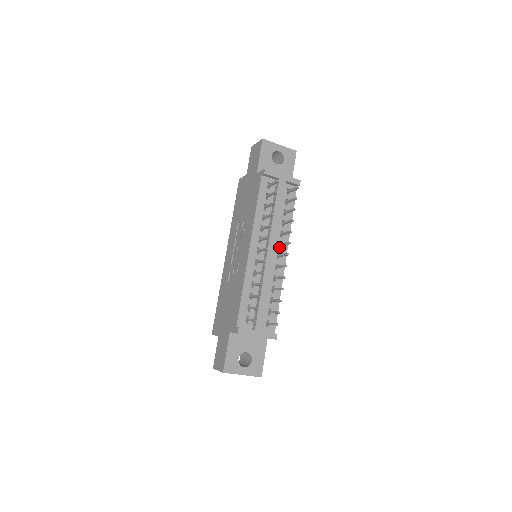
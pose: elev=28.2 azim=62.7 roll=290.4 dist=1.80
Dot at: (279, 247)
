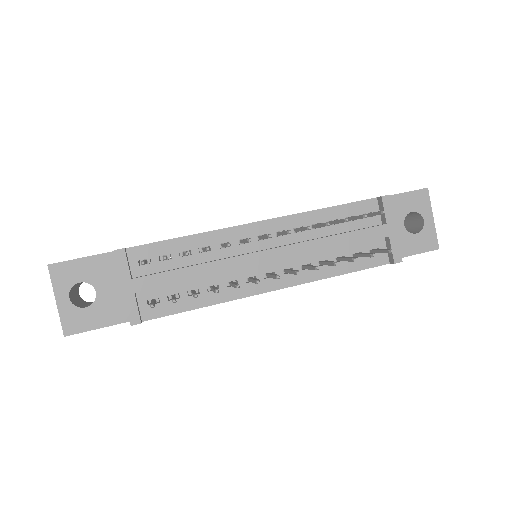
Dot at: (284, 273)
